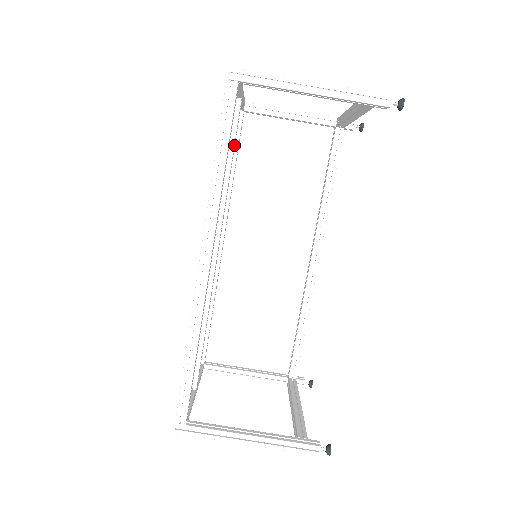
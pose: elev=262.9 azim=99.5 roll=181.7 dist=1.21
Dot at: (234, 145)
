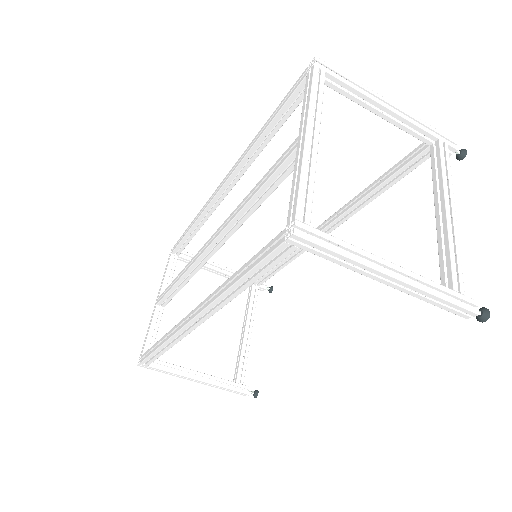
Dot at: (274, 188)
